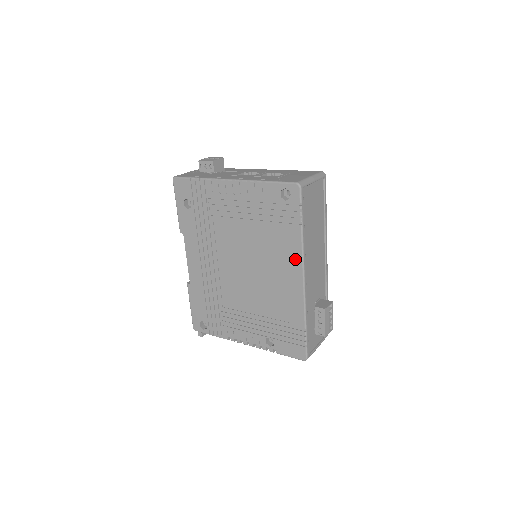
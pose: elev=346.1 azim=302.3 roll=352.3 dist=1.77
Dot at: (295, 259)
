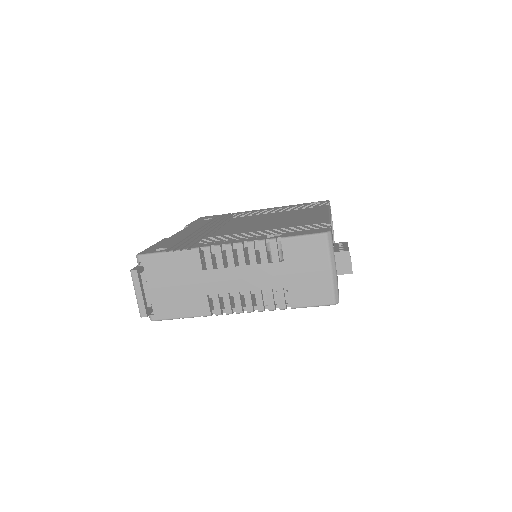
Dot at: (321, 210)
